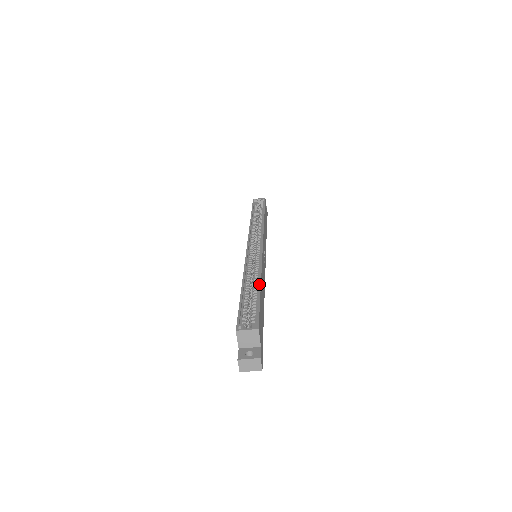
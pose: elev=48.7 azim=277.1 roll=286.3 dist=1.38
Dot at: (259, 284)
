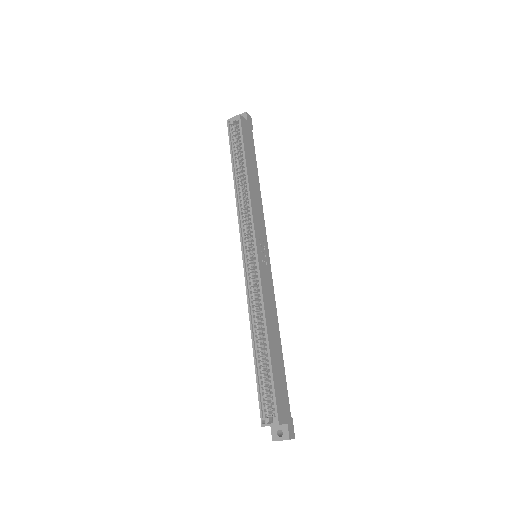
Dot at: (267, 344)
